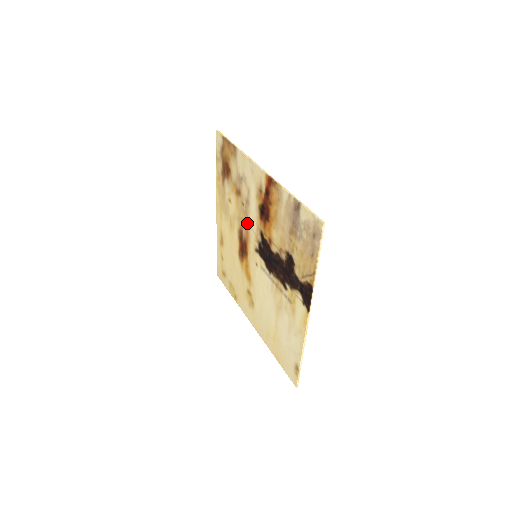
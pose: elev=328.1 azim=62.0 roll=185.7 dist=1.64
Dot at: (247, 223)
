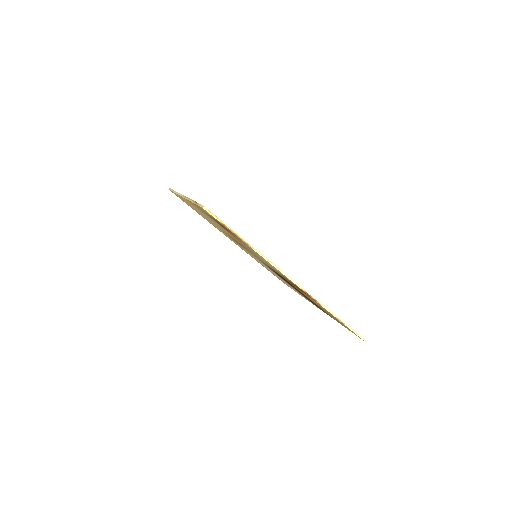
Dot at: (250, 251)
